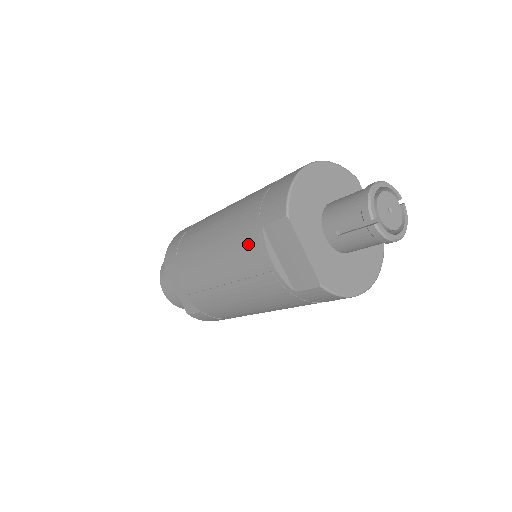
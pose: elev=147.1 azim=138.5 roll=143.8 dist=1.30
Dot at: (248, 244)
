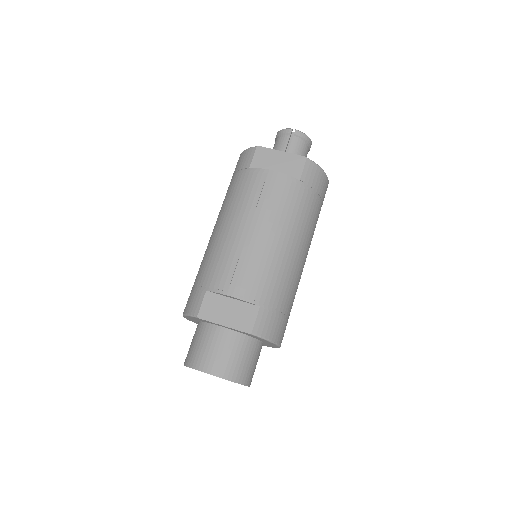
Dot at: (250, 184)
